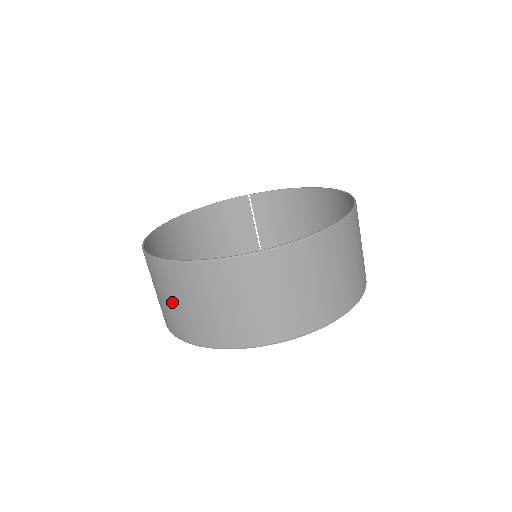
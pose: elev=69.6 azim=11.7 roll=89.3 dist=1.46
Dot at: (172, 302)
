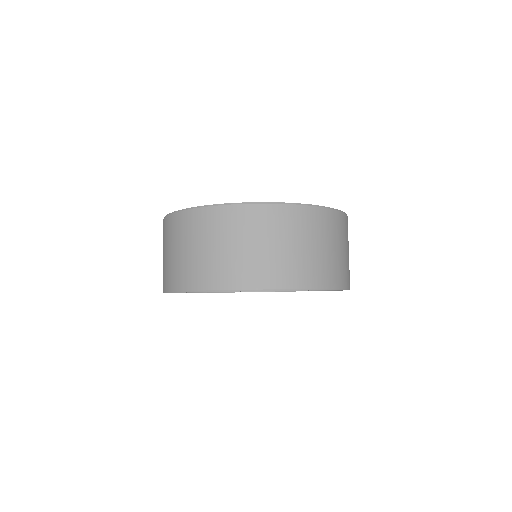
Dot at: occluded
